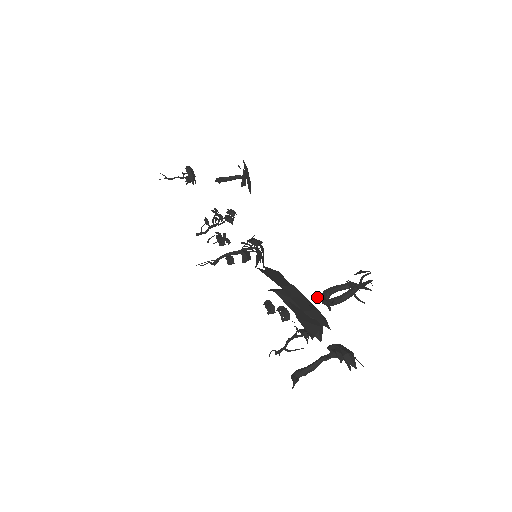
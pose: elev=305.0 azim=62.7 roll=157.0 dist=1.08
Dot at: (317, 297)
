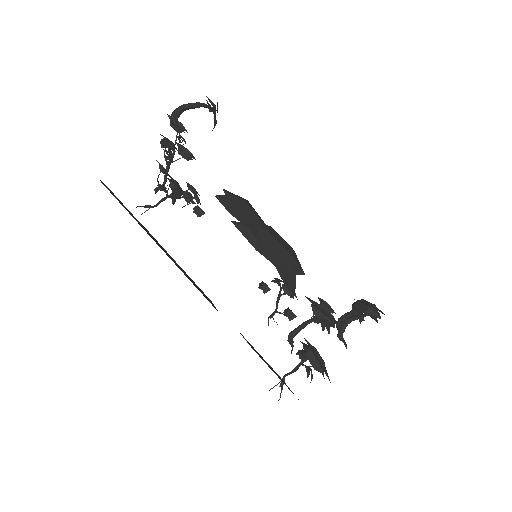
Dot at: (323, 307)
